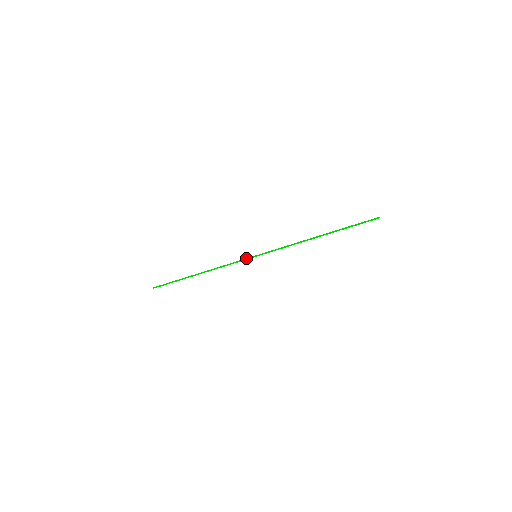
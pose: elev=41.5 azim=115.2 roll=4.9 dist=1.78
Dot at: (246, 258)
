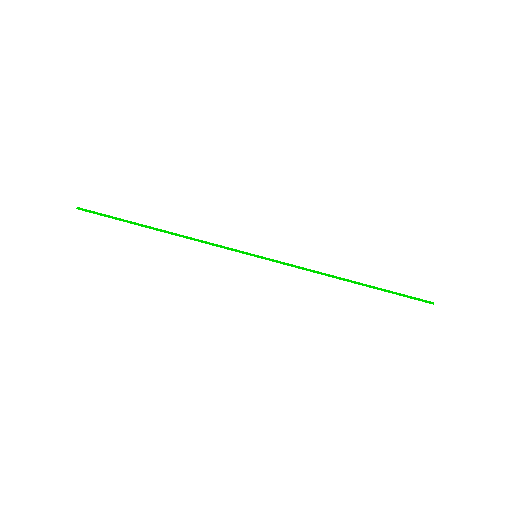
Dot at: (241, 251)
